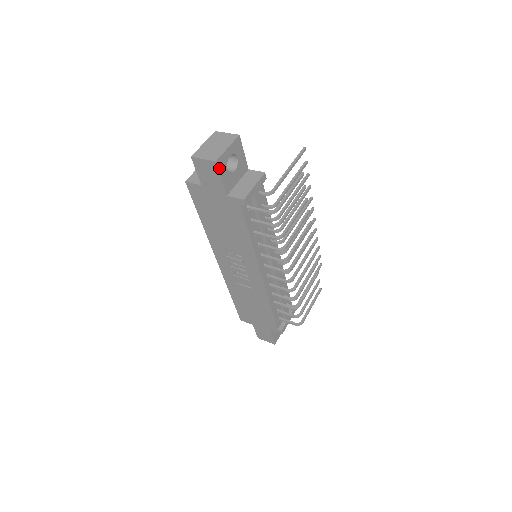
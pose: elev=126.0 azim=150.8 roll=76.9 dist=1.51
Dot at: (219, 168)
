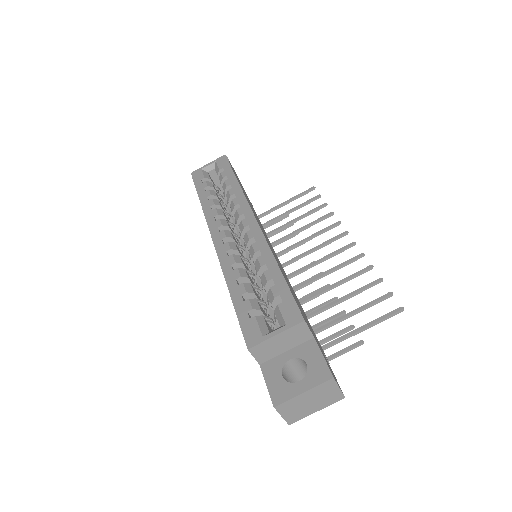
Dot at: occluded
